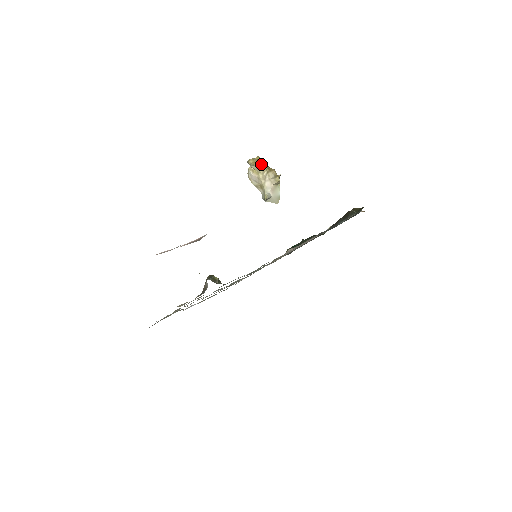
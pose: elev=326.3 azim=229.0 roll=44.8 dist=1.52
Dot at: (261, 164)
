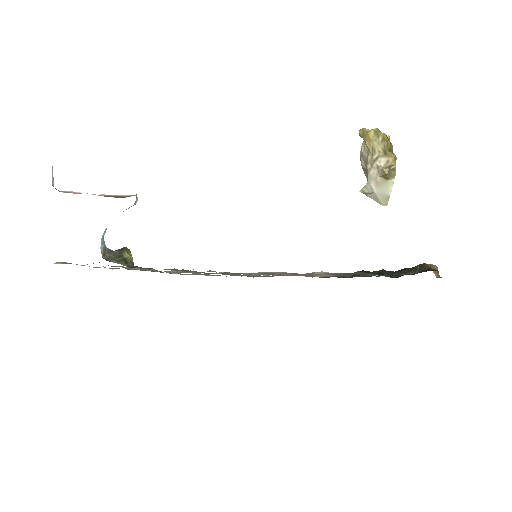
Dot at: (374, 141)
